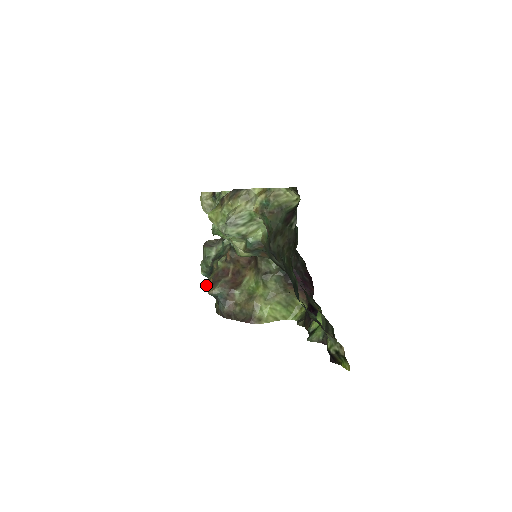
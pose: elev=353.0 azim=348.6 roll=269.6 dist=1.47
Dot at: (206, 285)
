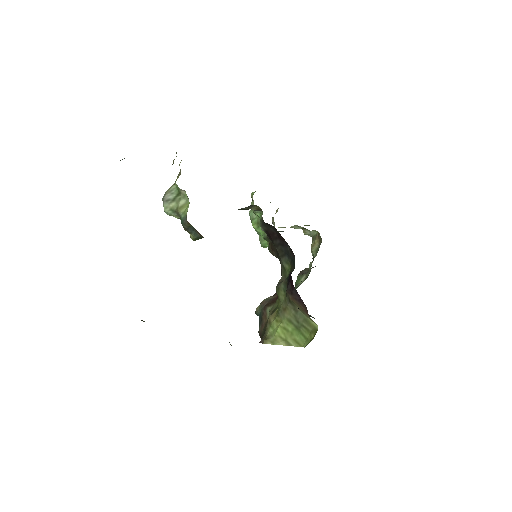
Dot at: occluded
